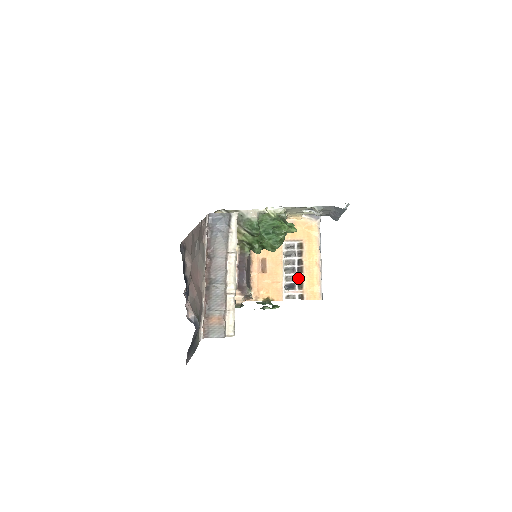
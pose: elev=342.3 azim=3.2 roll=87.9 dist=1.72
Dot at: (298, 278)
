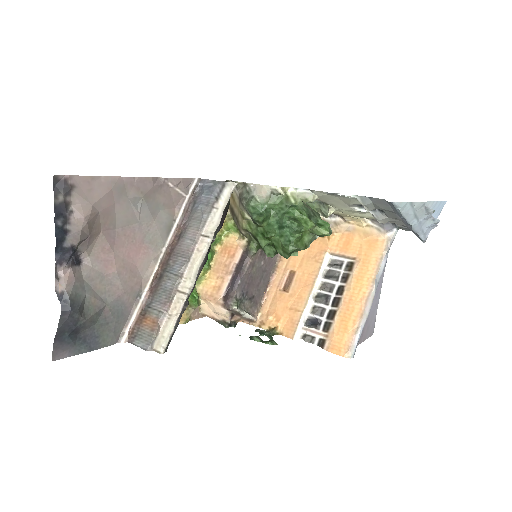
Dot at: (329, 313)
